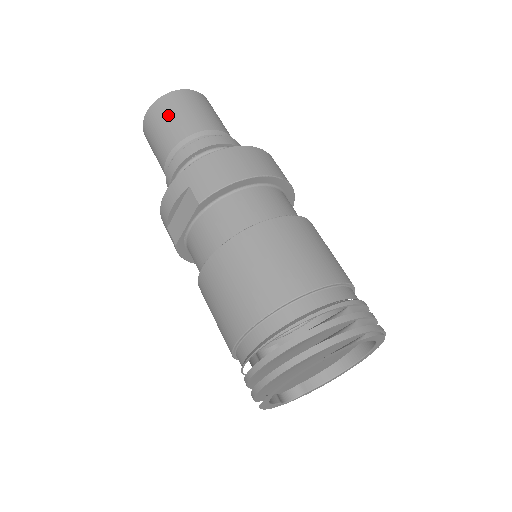
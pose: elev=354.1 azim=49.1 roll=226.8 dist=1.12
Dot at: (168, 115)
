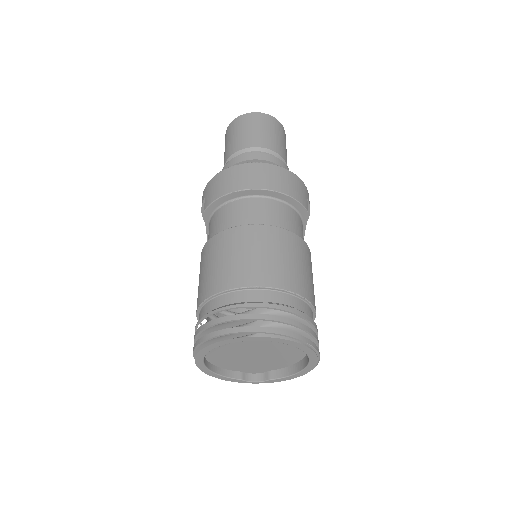
Dot at: (230, 137)
